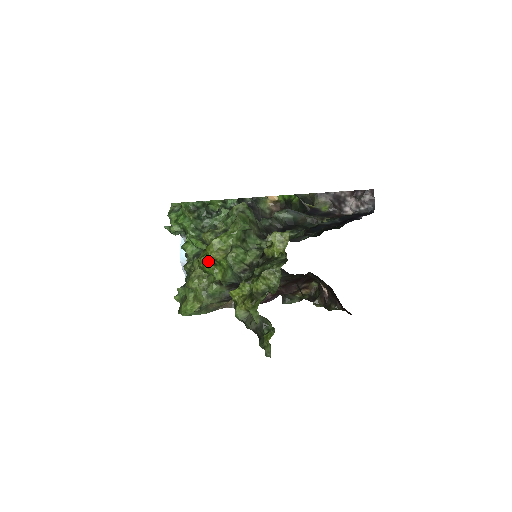
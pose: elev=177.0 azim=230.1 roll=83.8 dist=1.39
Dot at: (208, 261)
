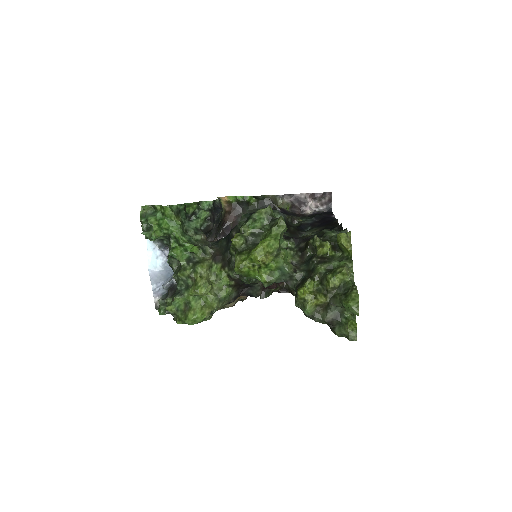
Dot at: (251, 265)
